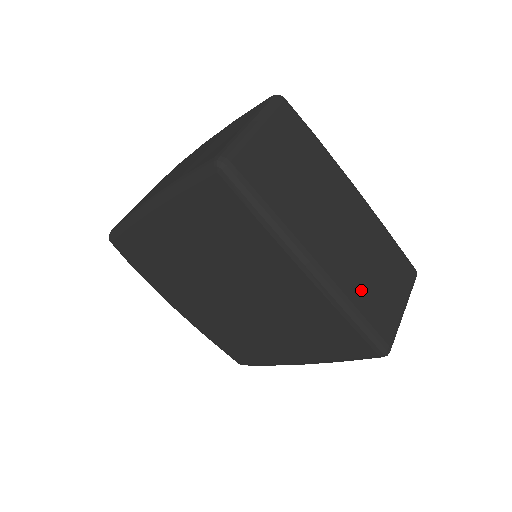
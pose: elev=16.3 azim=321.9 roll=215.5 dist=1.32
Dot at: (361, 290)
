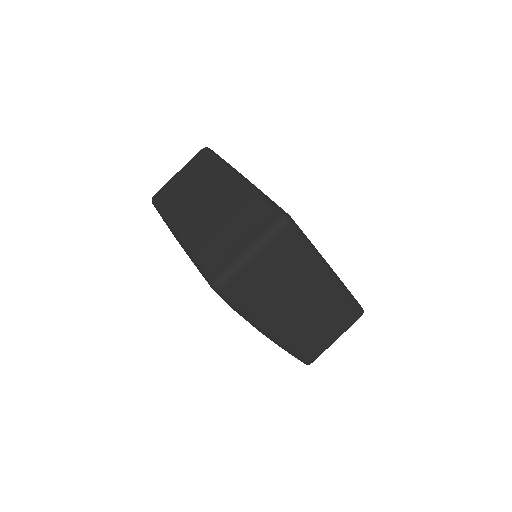
Dot at: (302, 339)
